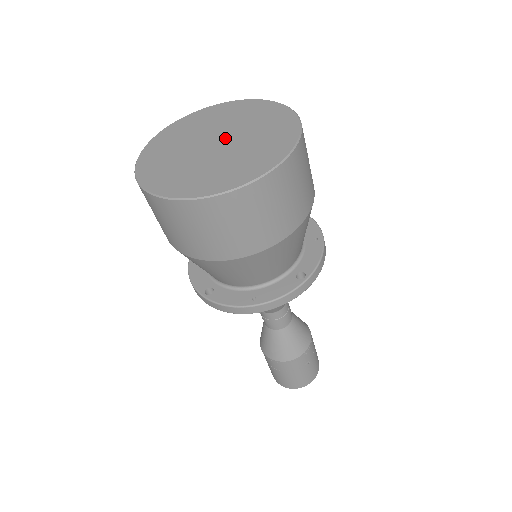
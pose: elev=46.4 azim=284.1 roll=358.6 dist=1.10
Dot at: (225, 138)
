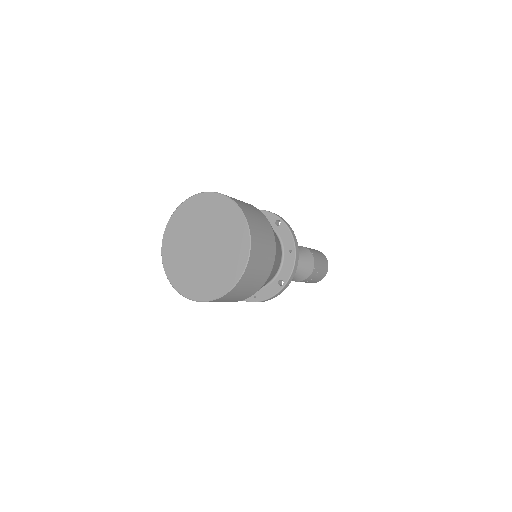
Dot at: (207, 242)
